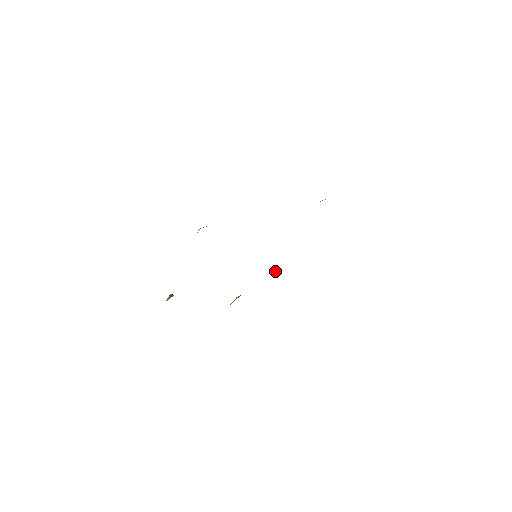
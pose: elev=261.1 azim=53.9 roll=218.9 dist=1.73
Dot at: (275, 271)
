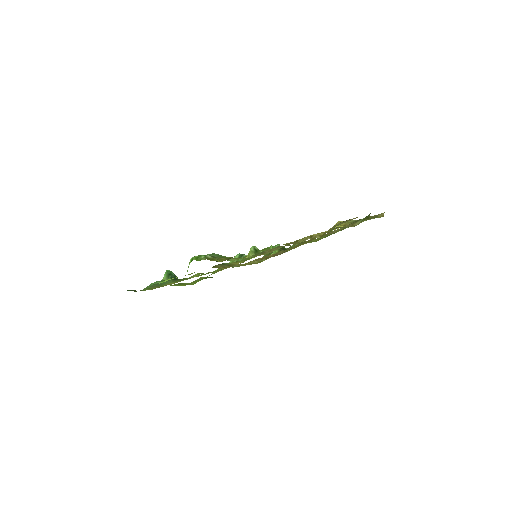
Dot at: occluded
